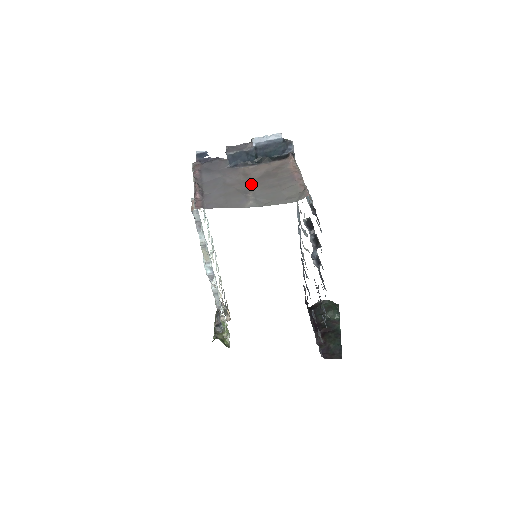
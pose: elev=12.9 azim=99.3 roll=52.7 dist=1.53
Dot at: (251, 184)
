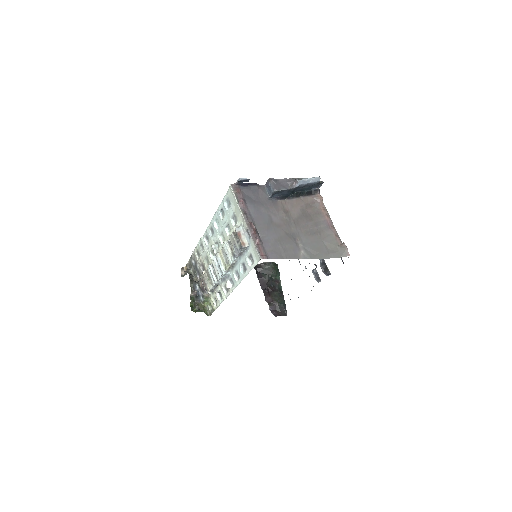
Dot at: (295, 226)
